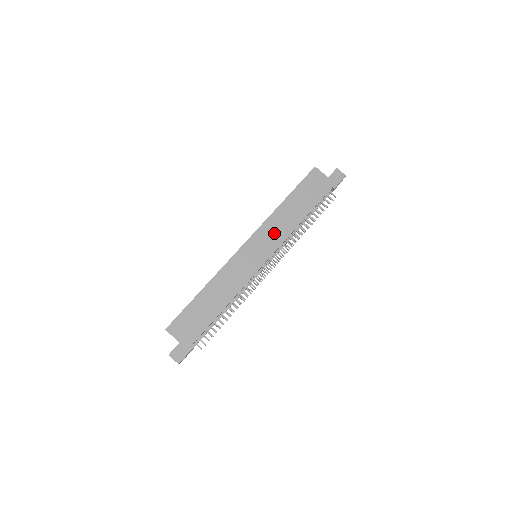
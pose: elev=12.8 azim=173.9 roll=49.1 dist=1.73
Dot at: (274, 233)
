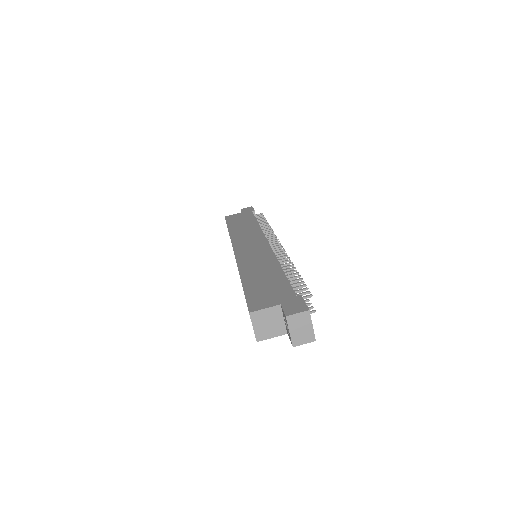
Dot at: (248, 236)
